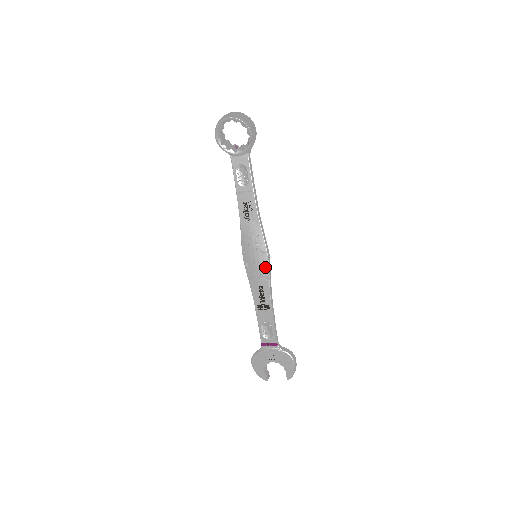
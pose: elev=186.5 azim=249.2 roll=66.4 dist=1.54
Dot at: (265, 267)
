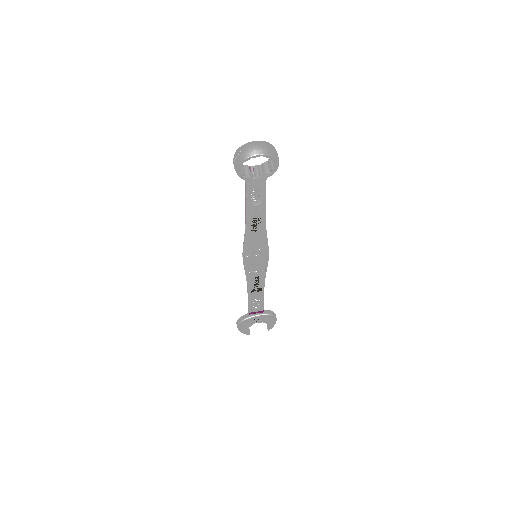
Dot at: (264, 263)
